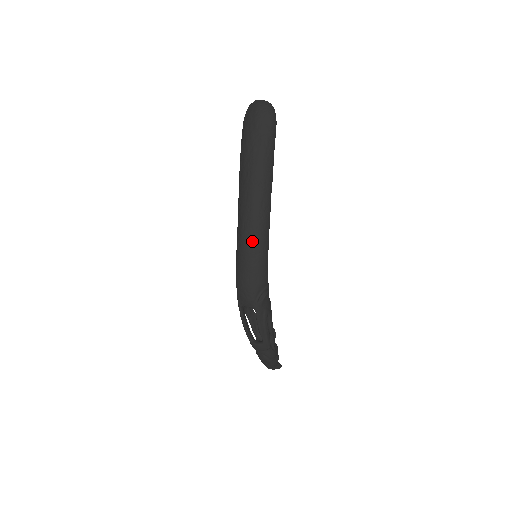
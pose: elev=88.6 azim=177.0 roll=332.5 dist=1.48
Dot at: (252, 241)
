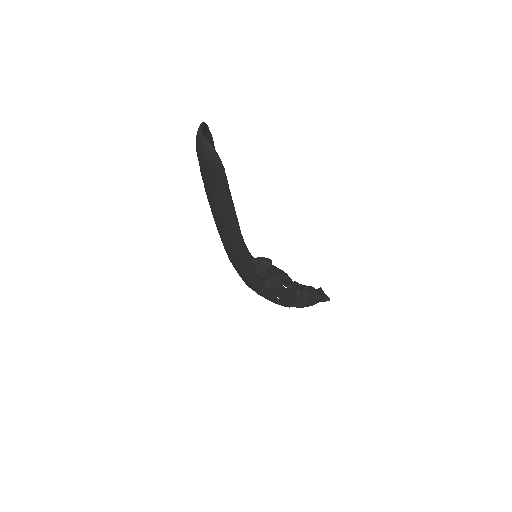
Dot at: (231, 262)
